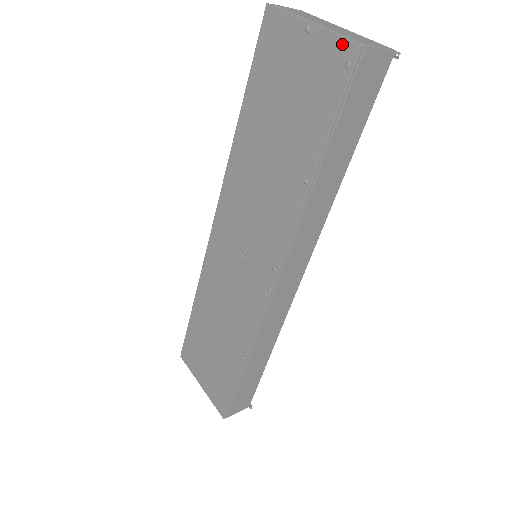
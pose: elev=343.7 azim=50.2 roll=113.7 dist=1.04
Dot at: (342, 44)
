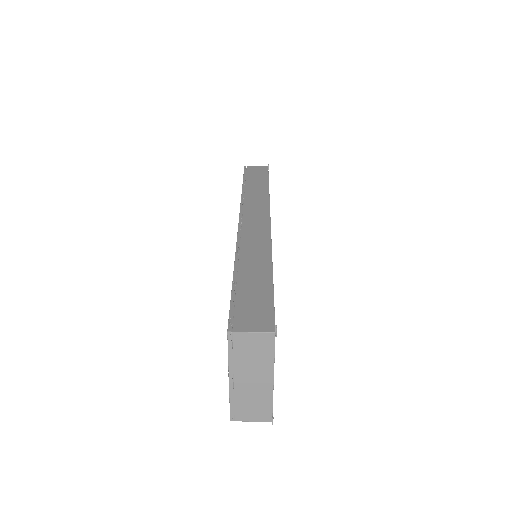
Dot at: (230, 405)
